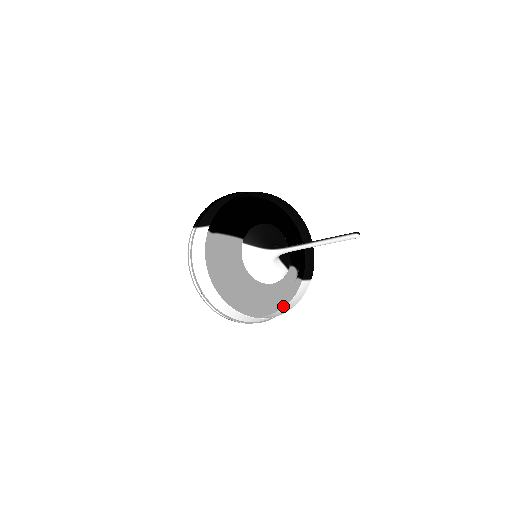
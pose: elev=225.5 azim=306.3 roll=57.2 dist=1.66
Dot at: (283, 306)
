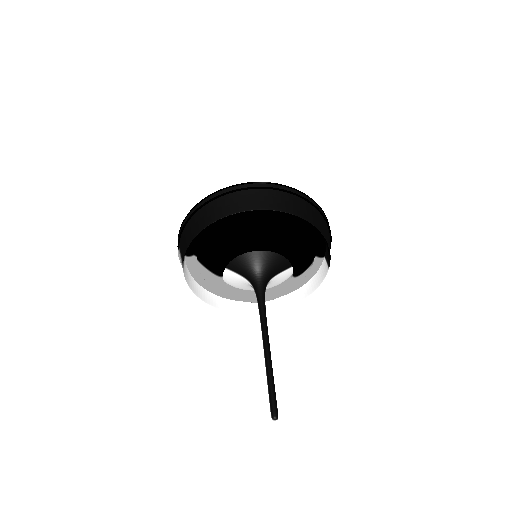
Dot at: (303, 284)
